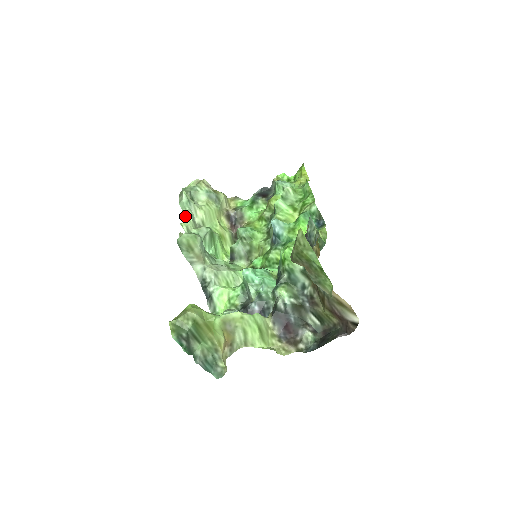
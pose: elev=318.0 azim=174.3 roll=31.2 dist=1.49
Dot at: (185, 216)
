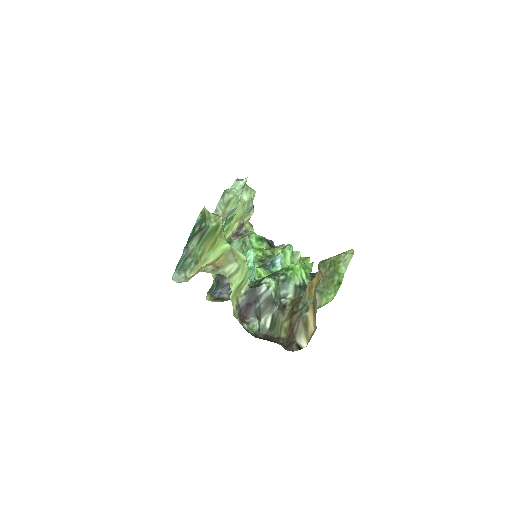
Dot at: occluded
